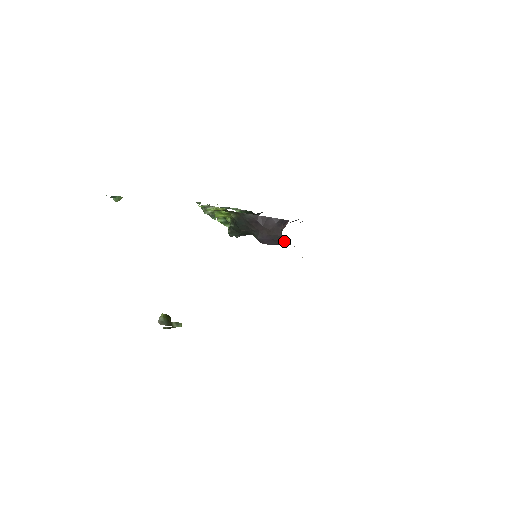
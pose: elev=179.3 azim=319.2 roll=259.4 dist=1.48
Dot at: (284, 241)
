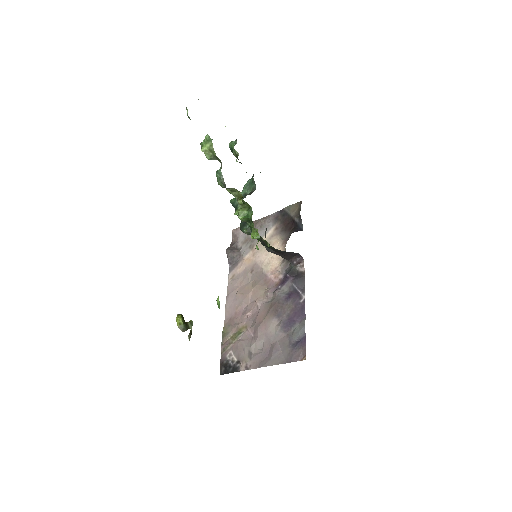
Dot at: occluded
